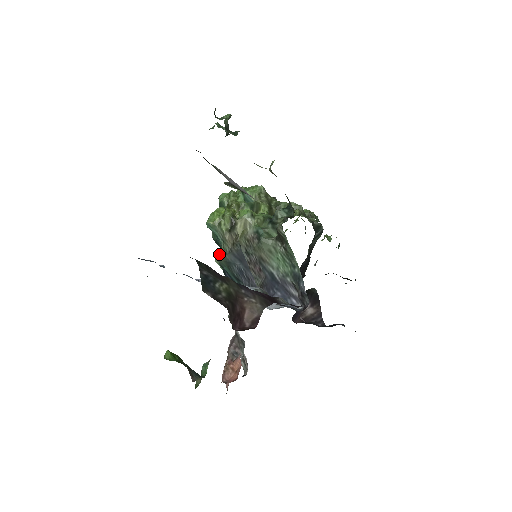
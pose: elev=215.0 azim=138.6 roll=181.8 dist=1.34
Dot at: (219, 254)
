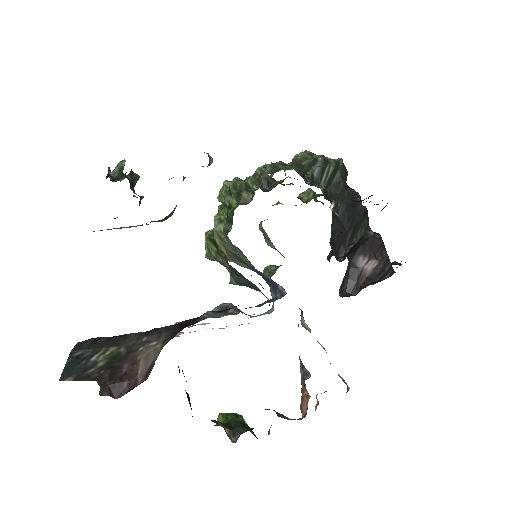
Dot at: (231, 280)
